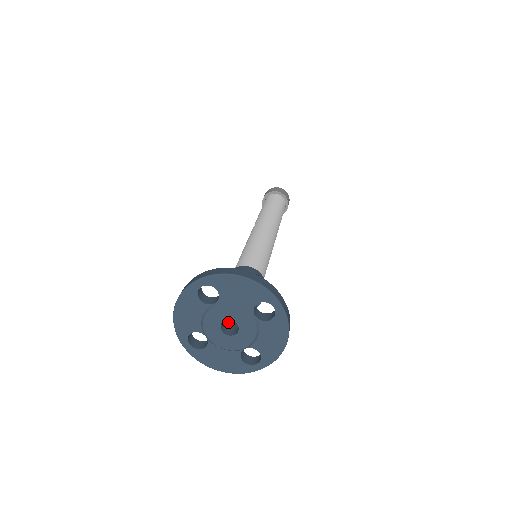
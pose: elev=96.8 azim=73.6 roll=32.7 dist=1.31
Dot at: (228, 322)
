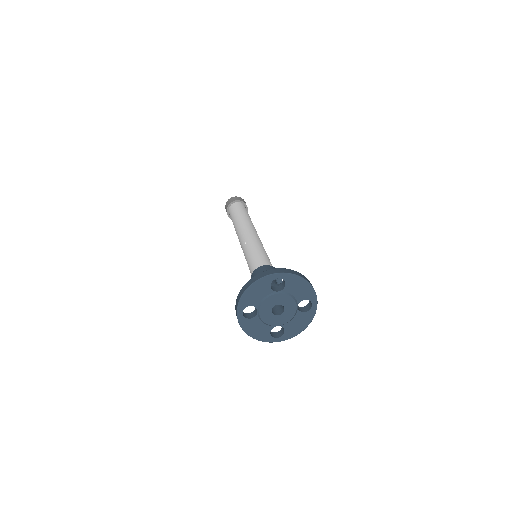
Dot at: occluded
